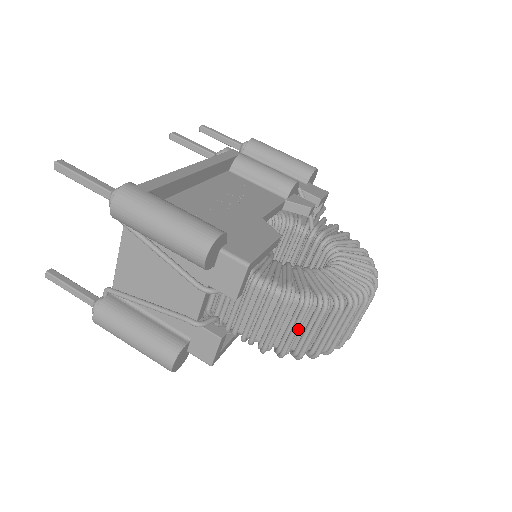
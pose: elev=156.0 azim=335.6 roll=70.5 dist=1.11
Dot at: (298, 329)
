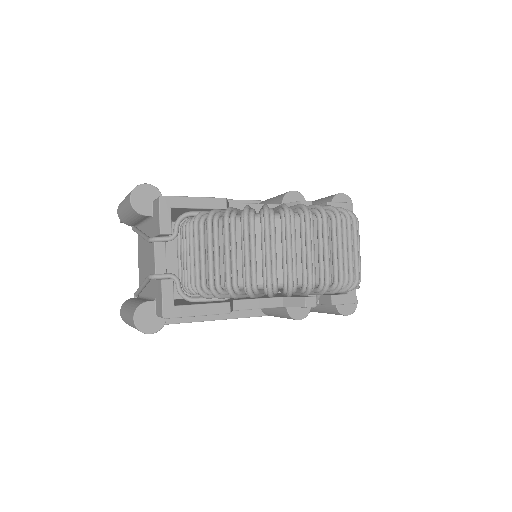
Dot at: (214, 251)
